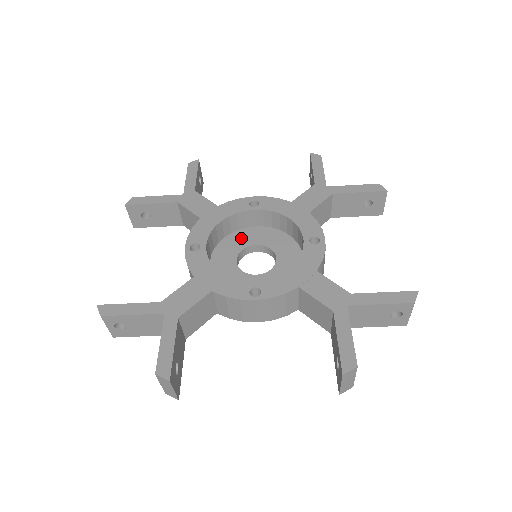
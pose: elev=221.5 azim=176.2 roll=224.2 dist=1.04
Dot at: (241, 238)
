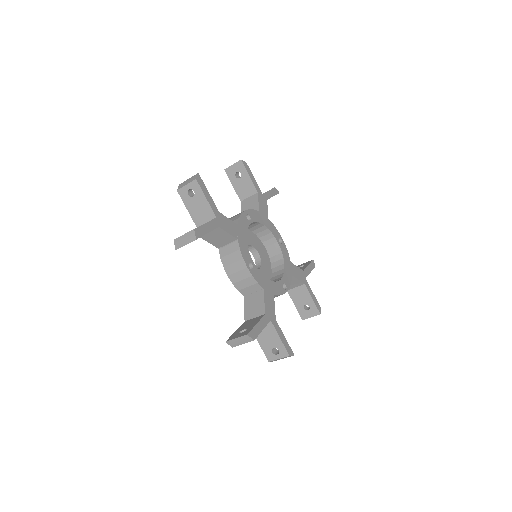
Dot at: occluded
